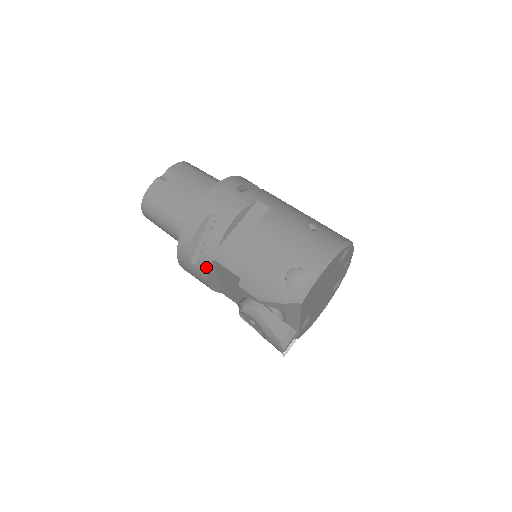
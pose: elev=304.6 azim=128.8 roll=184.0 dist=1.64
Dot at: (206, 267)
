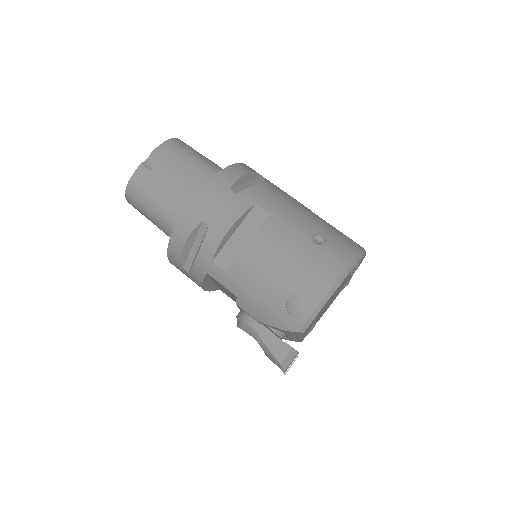
Dot at: (200, 278)
